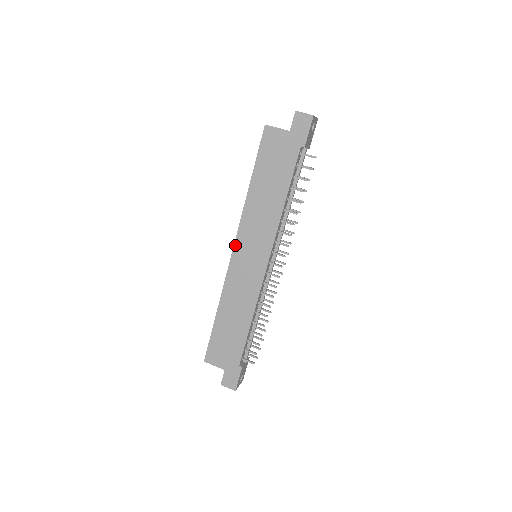
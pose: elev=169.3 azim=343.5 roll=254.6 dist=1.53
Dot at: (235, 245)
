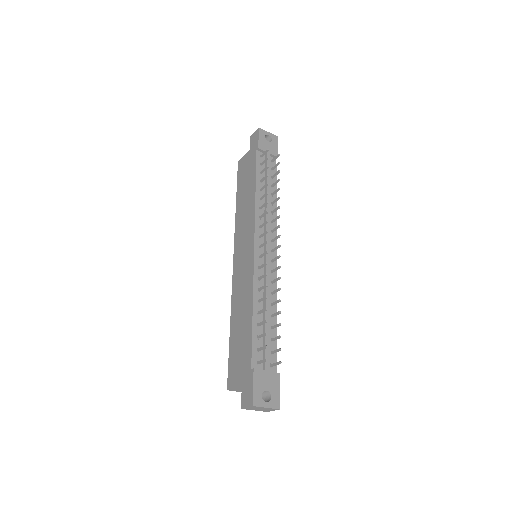
Dot at: (234, 254)
